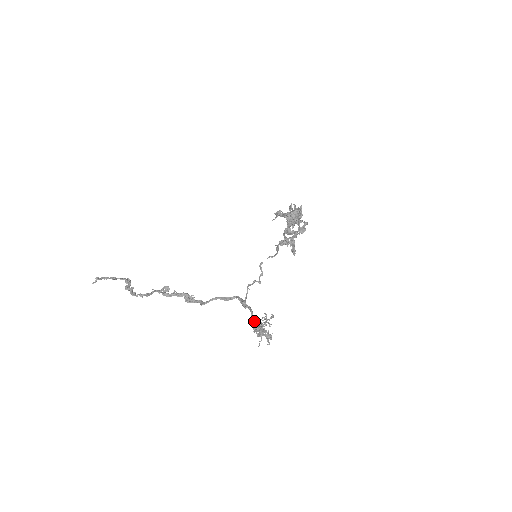
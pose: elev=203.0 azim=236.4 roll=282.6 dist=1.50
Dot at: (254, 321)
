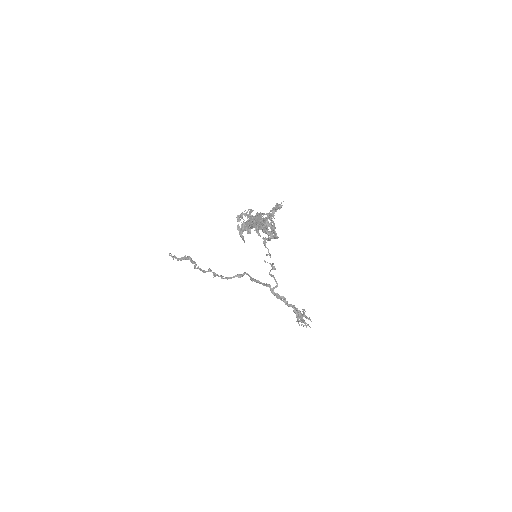
Dot at: occluded
